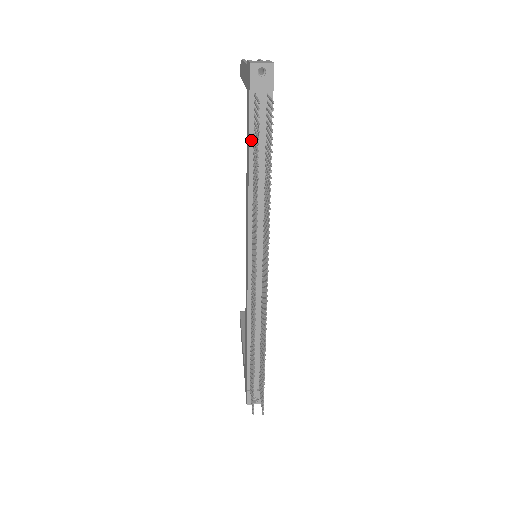
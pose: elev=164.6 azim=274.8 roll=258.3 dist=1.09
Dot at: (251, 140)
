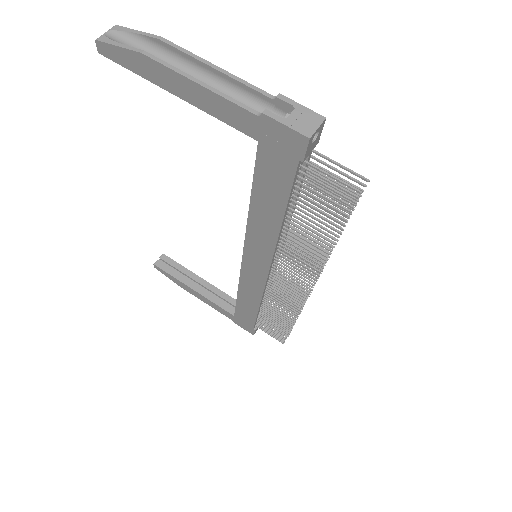
Dot at: (290, 197)
